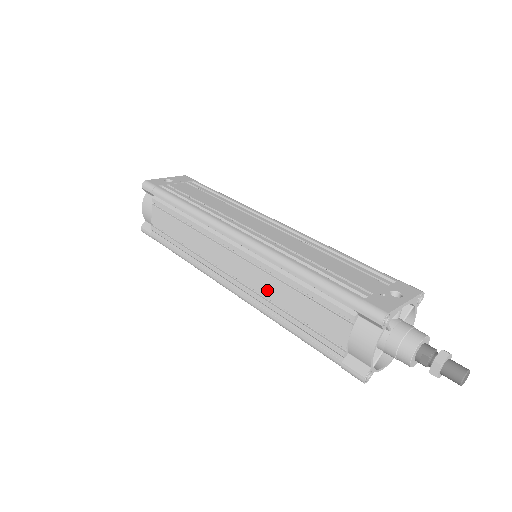
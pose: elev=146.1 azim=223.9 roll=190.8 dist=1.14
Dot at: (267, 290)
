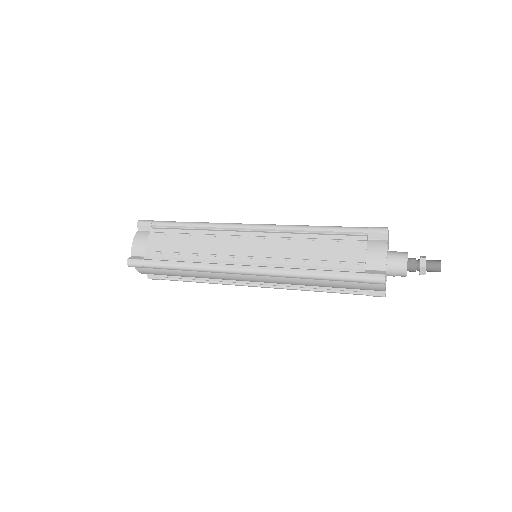
Dot at: (287, 252)
